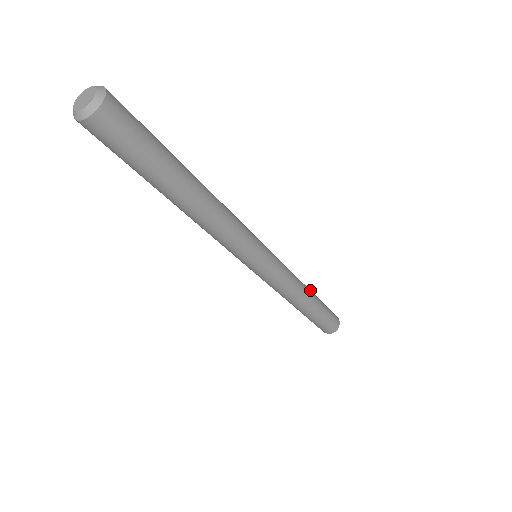
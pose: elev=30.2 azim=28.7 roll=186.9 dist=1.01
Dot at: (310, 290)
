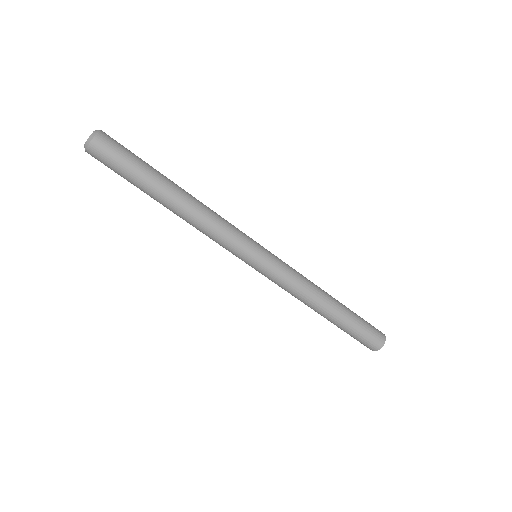
Dot at: (331, 296)
